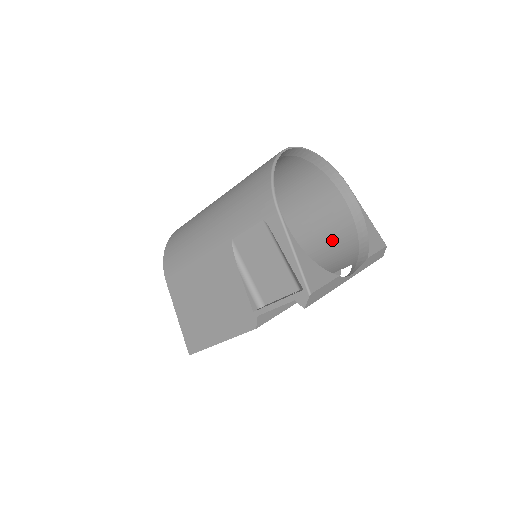
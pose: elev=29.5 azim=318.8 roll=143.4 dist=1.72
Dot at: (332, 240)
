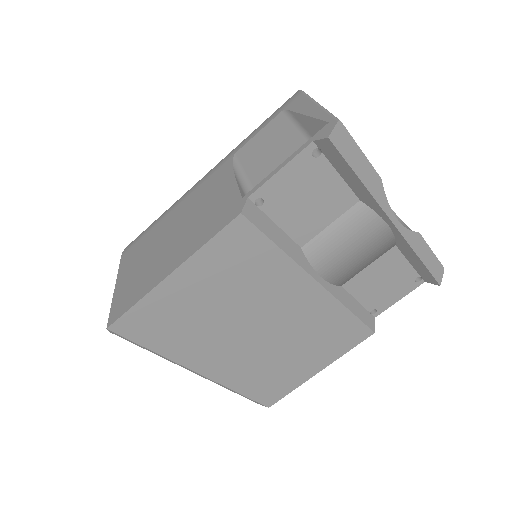
Dot at: (364, 263)
